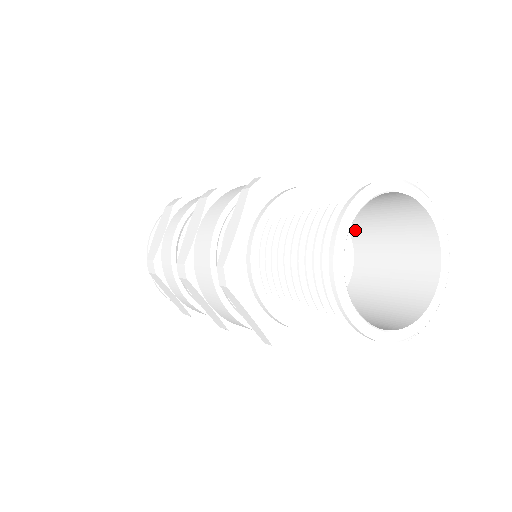
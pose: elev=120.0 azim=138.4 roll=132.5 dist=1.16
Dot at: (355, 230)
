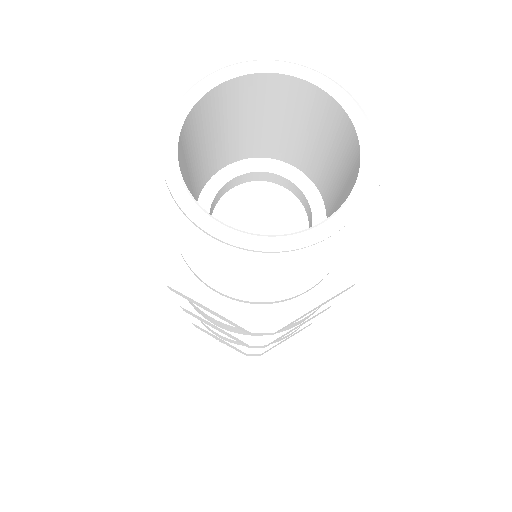
Dot at: occluded
